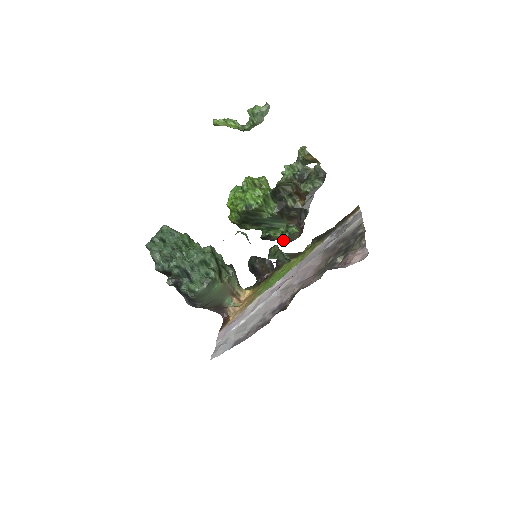
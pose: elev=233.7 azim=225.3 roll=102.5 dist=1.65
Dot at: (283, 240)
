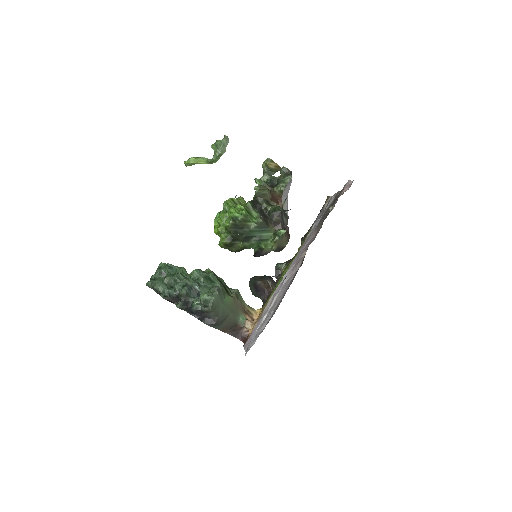
Dot at: (275, 250)
